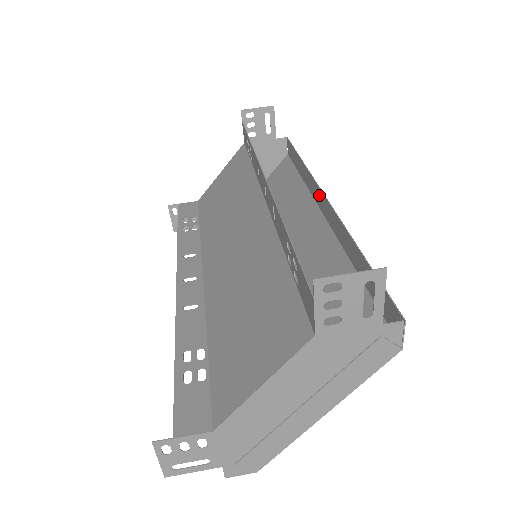
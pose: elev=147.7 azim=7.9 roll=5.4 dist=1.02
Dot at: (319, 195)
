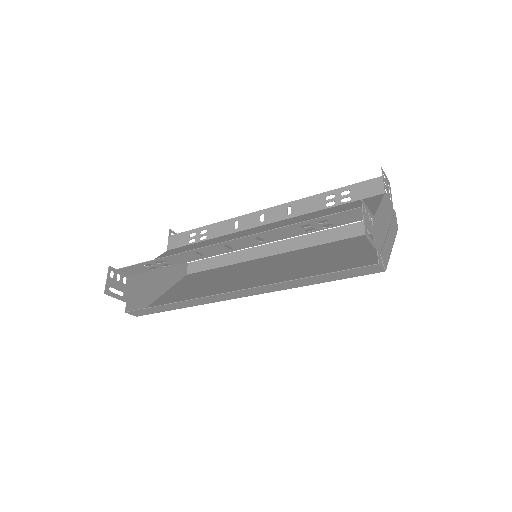
Dot at: (268, 248)
